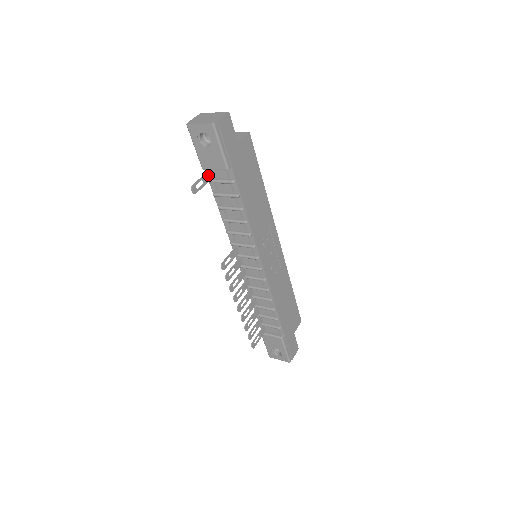
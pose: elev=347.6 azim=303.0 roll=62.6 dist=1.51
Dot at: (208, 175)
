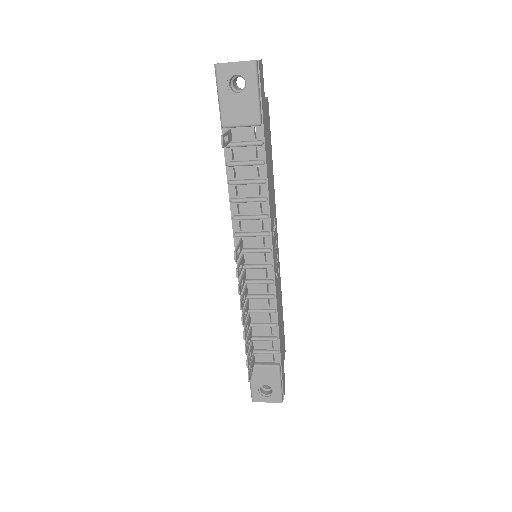
Dot at: (229, 134)
